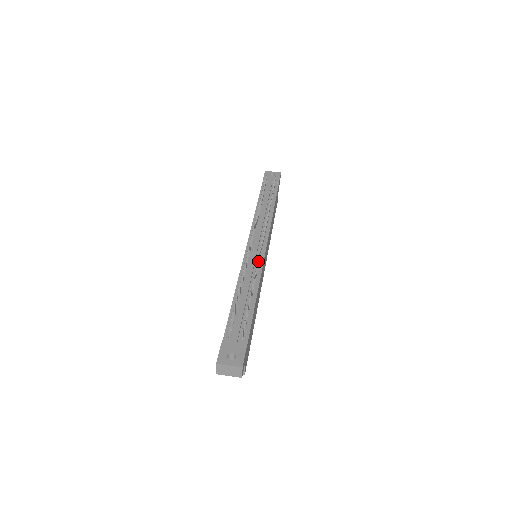
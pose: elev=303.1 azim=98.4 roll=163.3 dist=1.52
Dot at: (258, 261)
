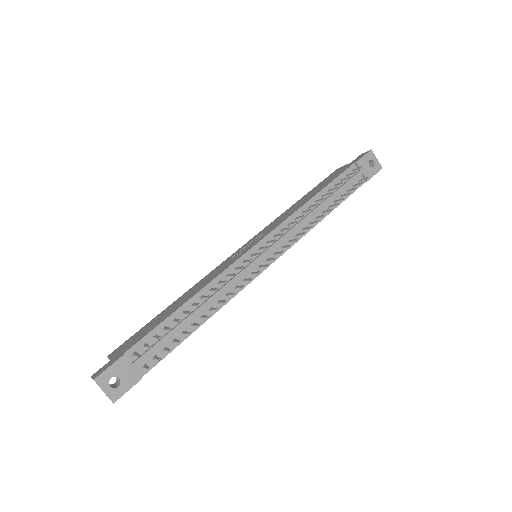
Dot at: (245, 280)
